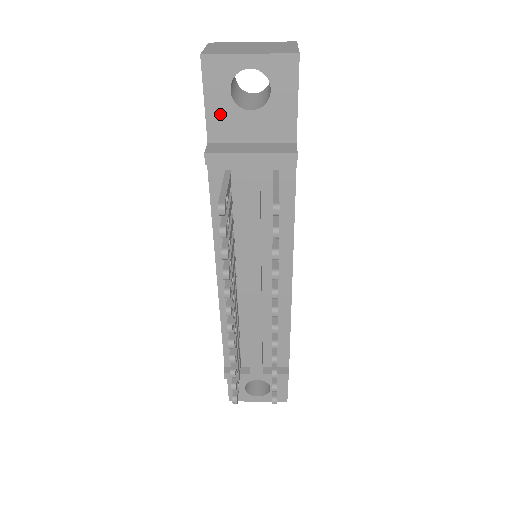
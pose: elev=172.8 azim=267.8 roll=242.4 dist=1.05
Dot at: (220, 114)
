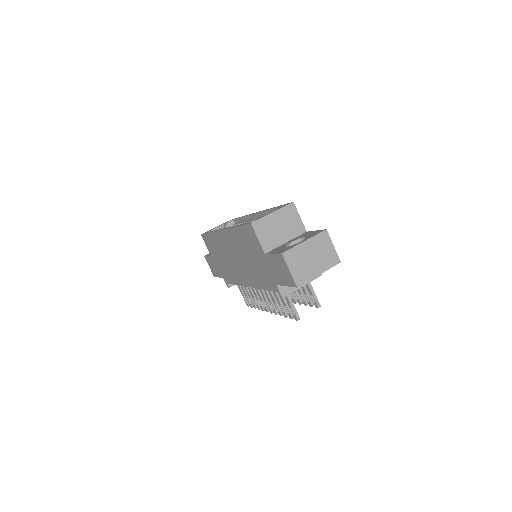
Dot at: occluded
